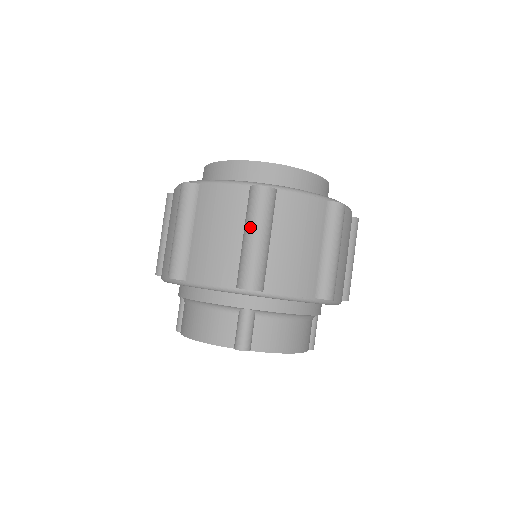
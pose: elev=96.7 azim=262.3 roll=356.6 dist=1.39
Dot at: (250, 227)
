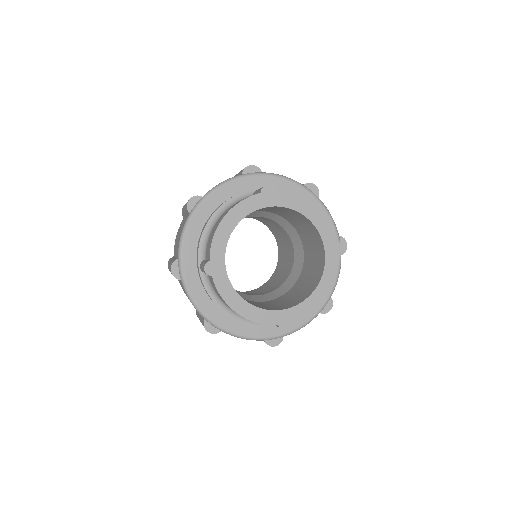
Dot at: (236, 174)
